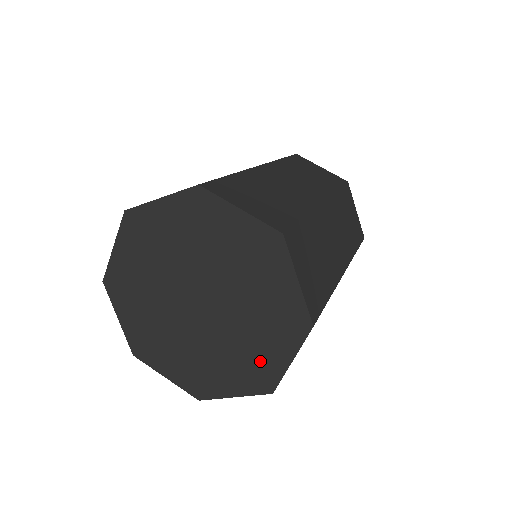
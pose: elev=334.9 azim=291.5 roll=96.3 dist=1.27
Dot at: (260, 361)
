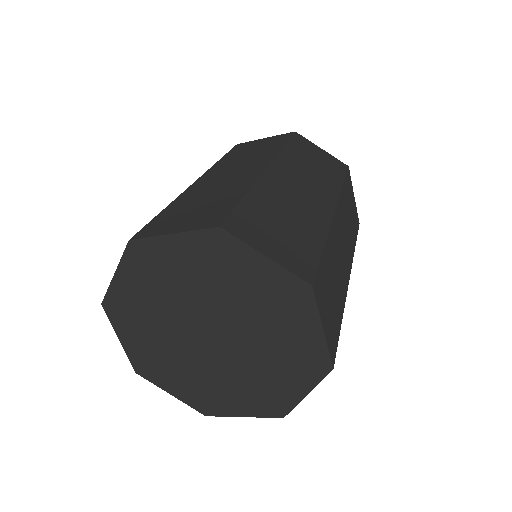
Dot at: (273, 391)
